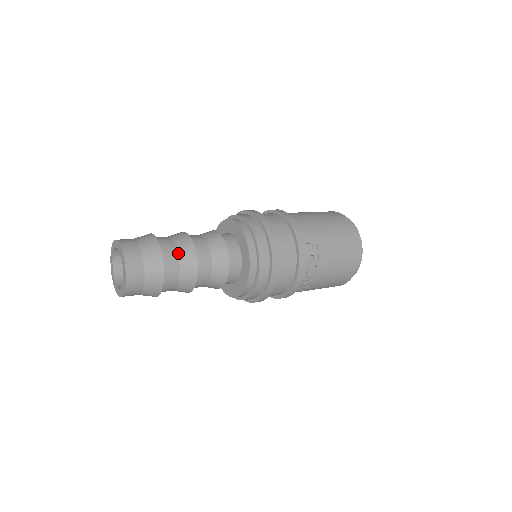
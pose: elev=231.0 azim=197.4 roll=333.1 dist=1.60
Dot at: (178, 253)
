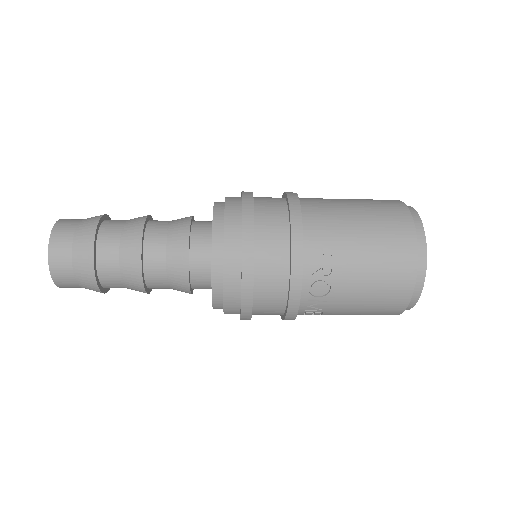
Dot at: (120, 242)
